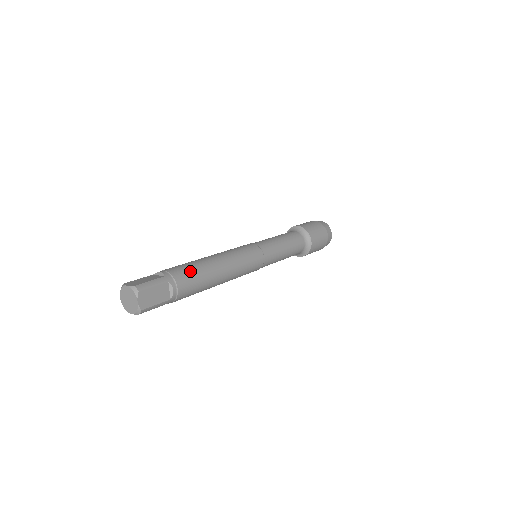
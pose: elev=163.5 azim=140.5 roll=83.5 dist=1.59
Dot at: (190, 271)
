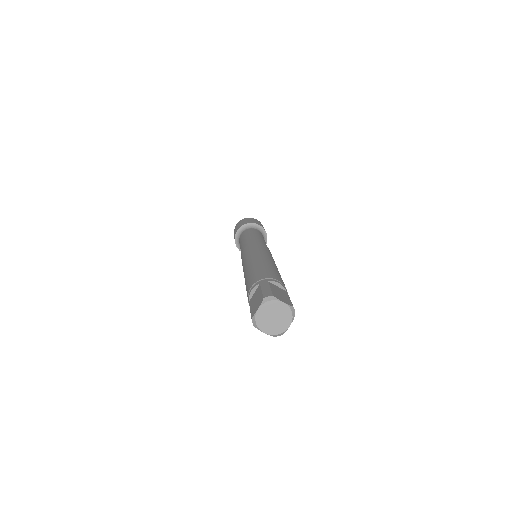
Dot at: (261, 271)
